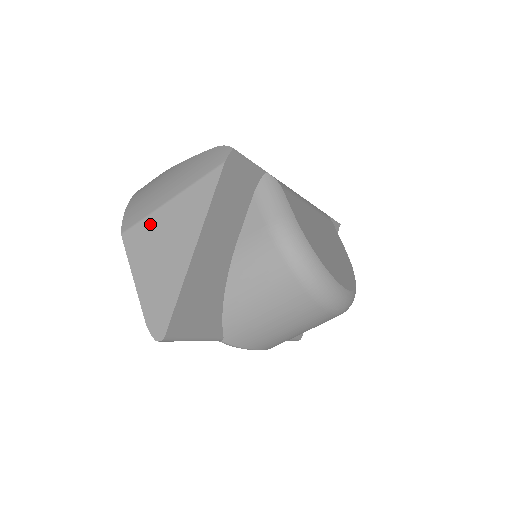
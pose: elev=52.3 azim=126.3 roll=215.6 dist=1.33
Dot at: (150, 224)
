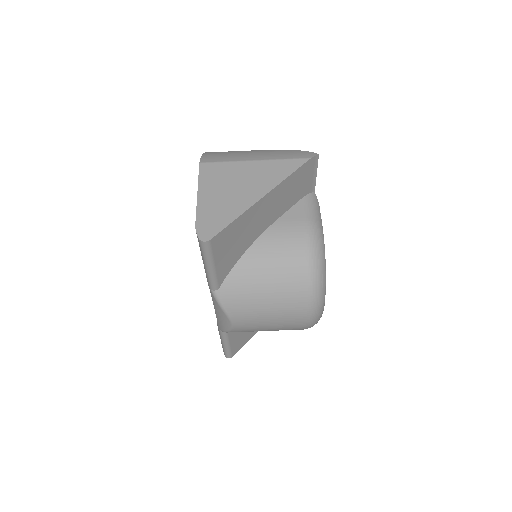
Dot at: (230, 167)
